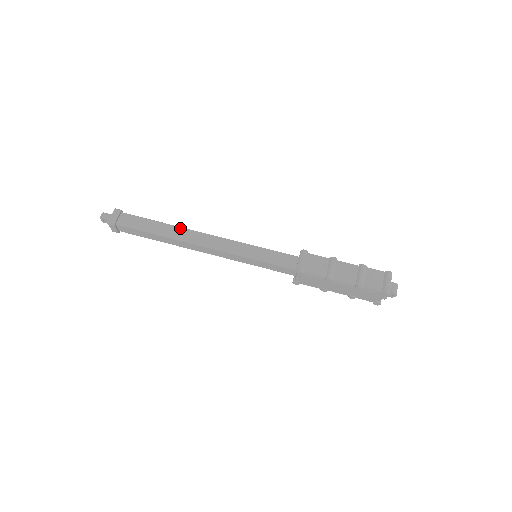
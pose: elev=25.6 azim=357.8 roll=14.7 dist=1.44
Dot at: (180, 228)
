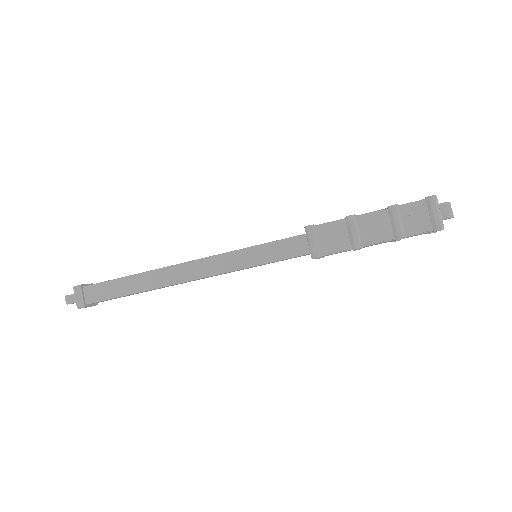
Dot at: (153, 272)
